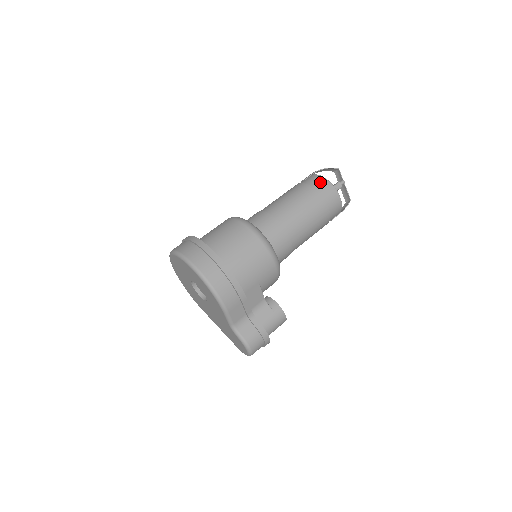
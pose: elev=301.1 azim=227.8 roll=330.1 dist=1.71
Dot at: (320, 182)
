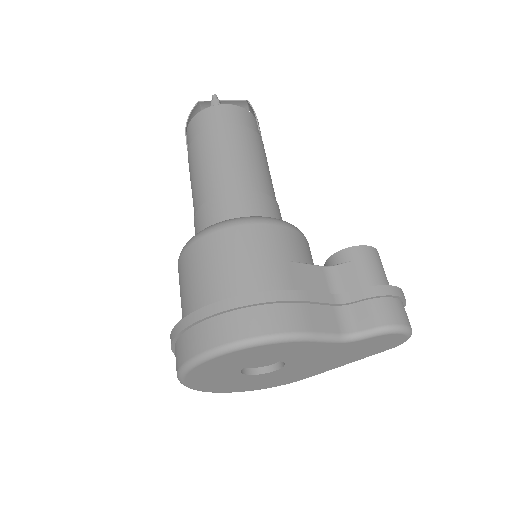
Dot at: (196, 124)
